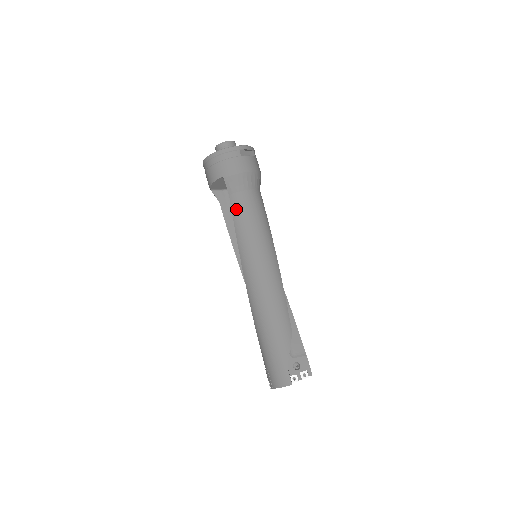
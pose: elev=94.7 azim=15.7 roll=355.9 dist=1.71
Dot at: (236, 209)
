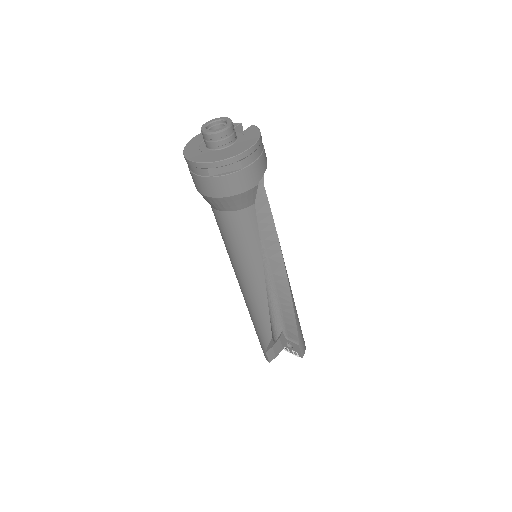
Dot at: (217, 222)
